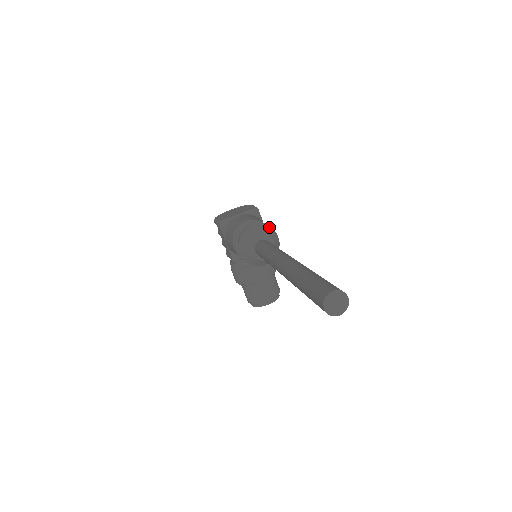
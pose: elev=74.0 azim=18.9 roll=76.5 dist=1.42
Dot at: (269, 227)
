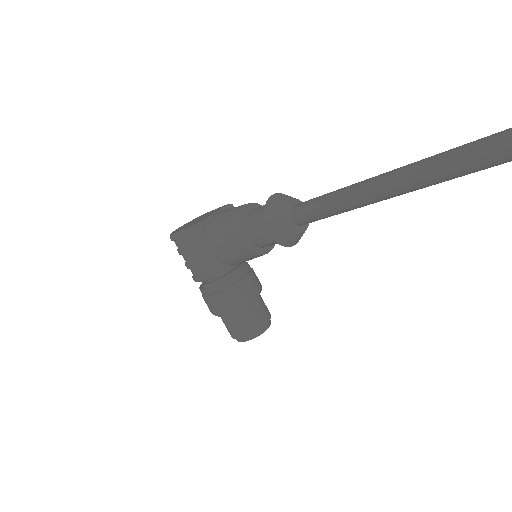
Dot at: occluded
